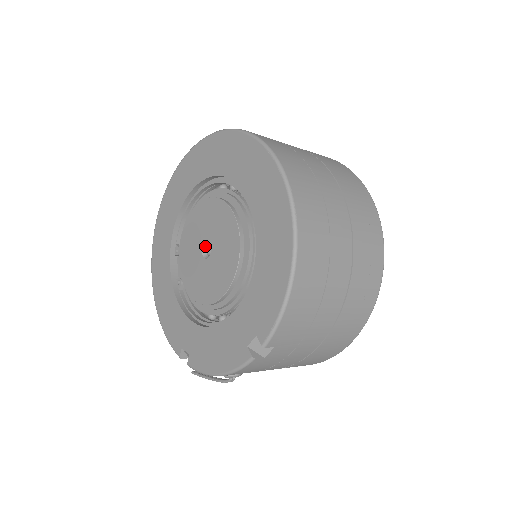
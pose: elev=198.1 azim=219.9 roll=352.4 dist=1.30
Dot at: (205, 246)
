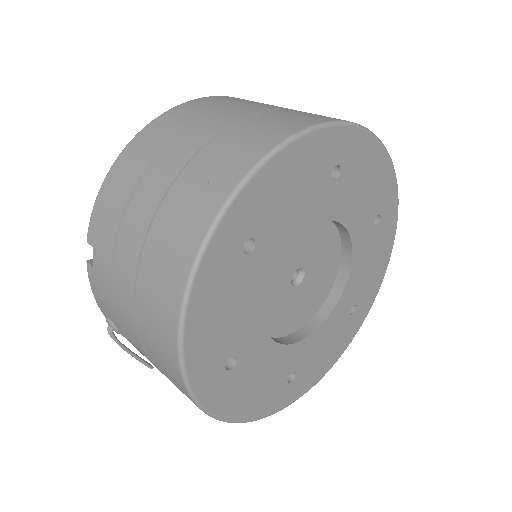
Dot at: occluded
